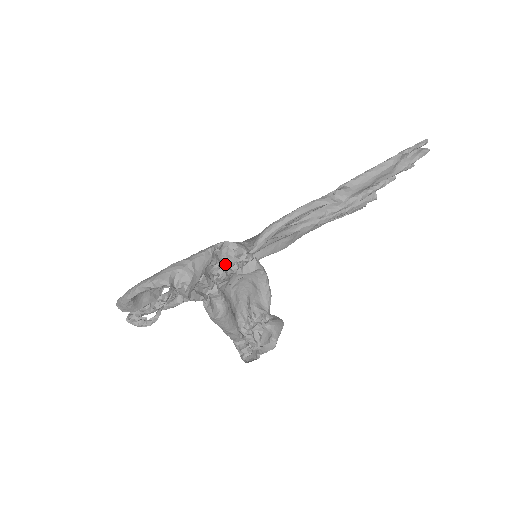
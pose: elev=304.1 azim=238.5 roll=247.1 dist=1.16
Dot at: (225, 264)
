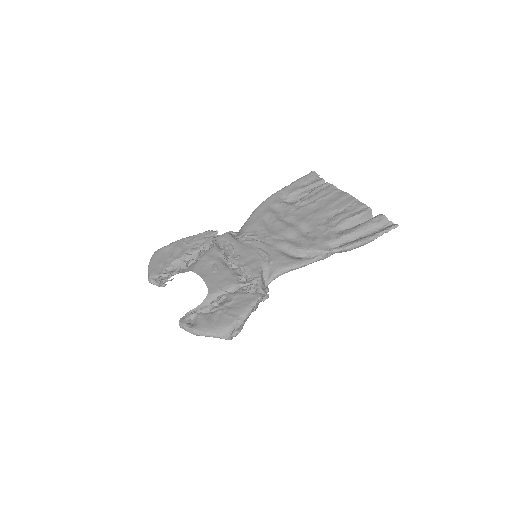
Dot at: occluded
